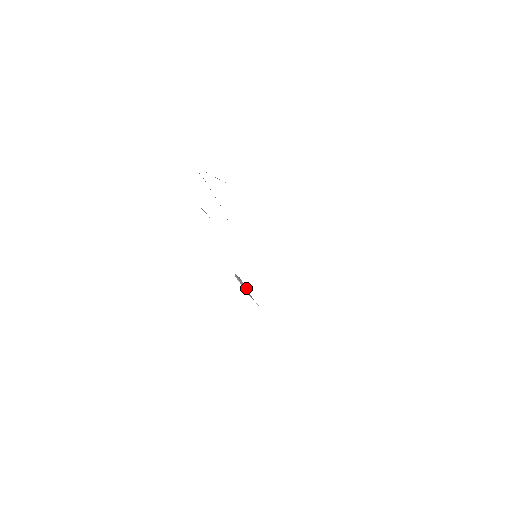
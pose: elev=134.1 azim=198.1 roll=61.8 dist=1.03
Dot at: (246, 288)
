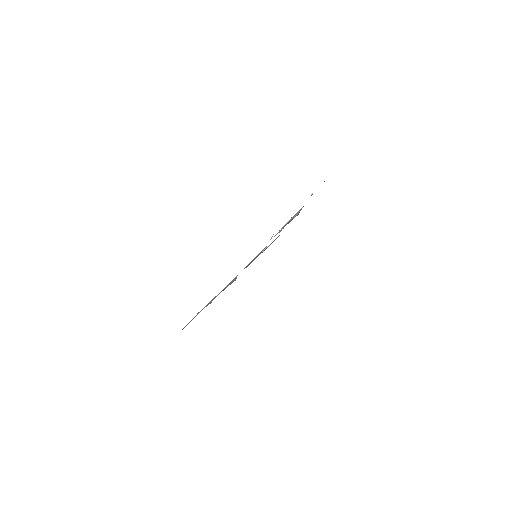
Dot at: occluded
